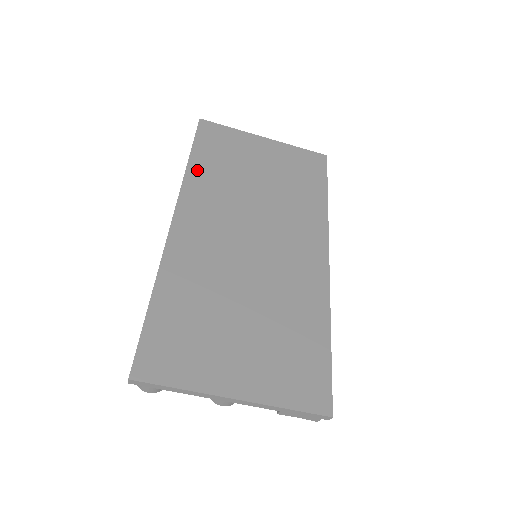
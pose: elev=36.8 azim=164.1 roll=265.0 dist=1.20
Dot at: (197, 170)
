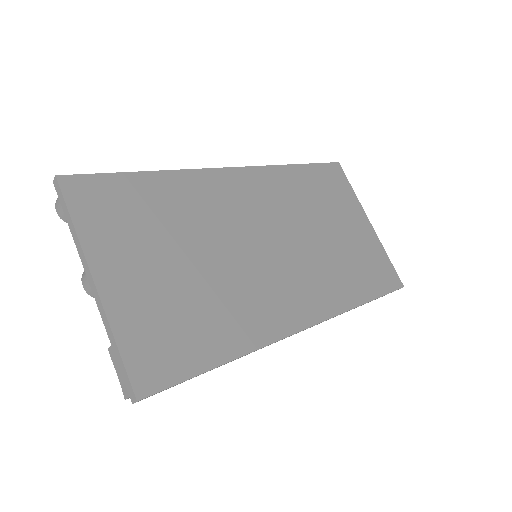
Dot at: (293, 174)
